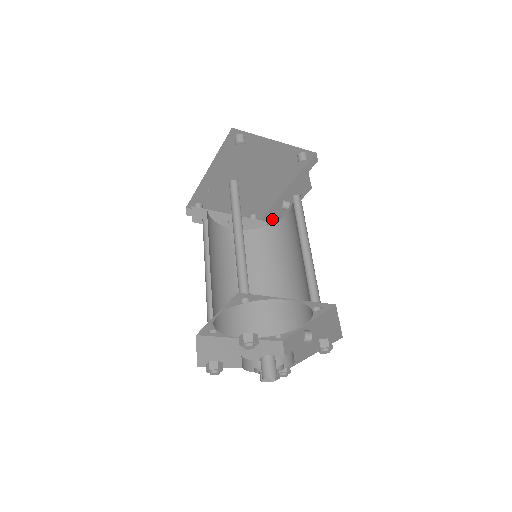
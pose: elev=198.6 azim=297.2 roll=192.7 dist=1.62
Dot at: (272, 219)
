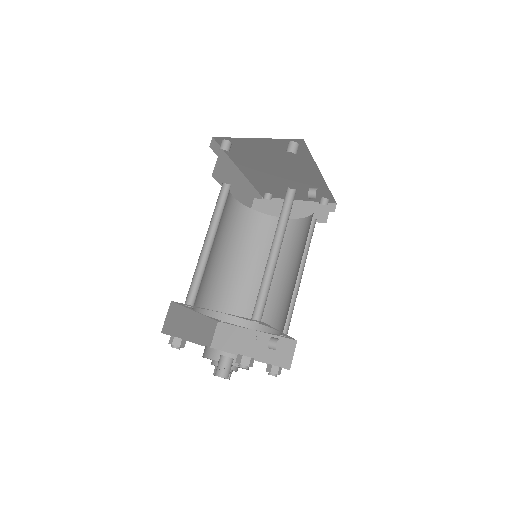
Dot at: occluded
